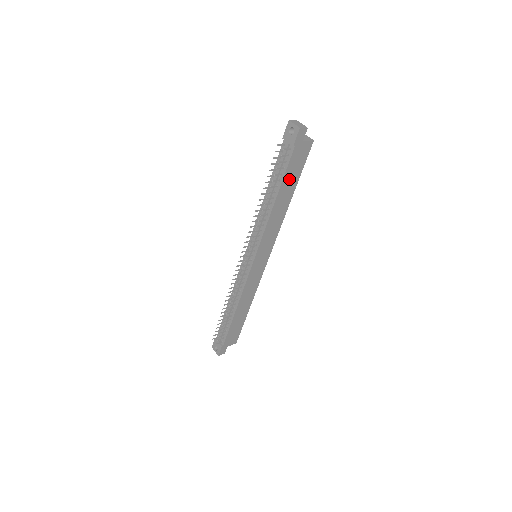
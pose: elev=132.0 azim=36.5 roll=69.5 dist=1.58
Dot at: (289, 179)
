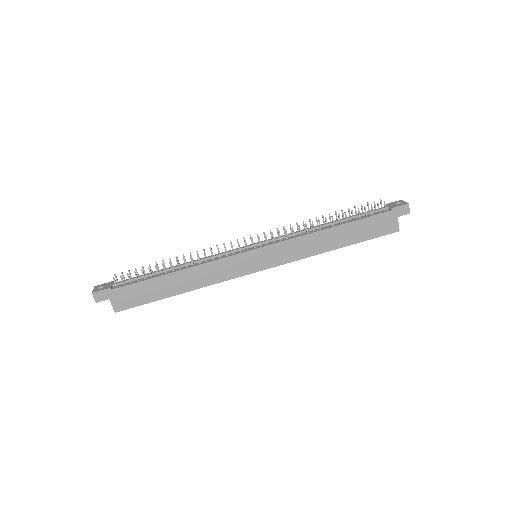
Dot at: (358, 229)
